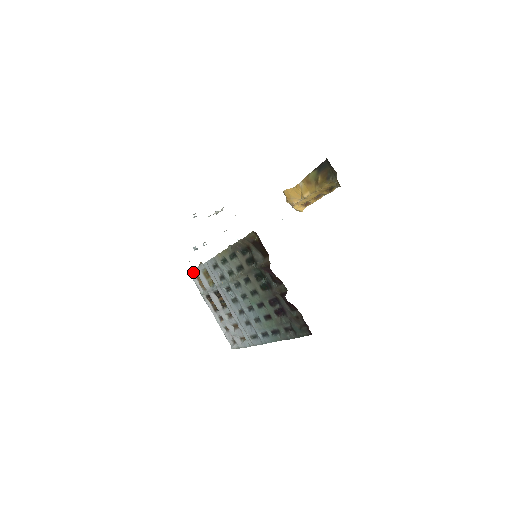
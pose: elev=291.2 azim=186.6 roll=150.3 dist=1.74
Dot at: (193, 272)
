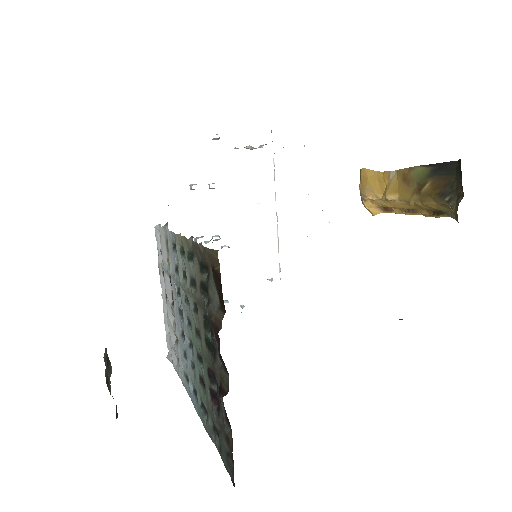
Dot at: (159, 227)
